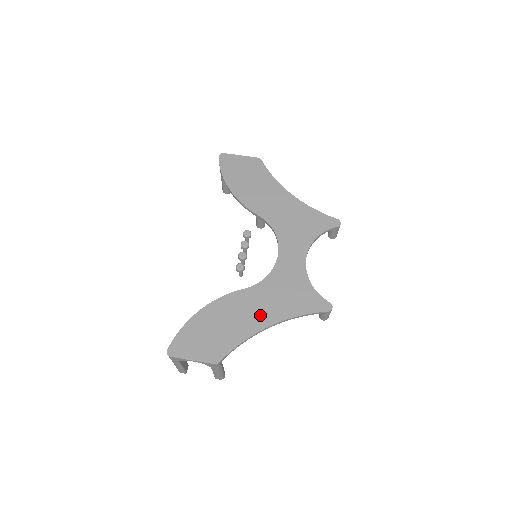
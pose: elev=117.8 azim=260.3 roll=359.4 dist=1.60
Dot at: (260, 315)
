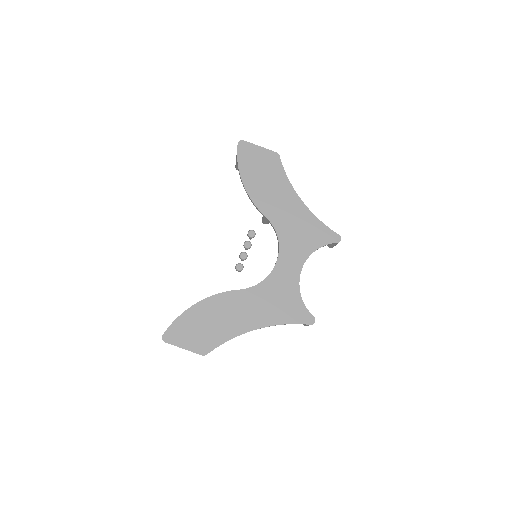
Dot at: (250, 317)
